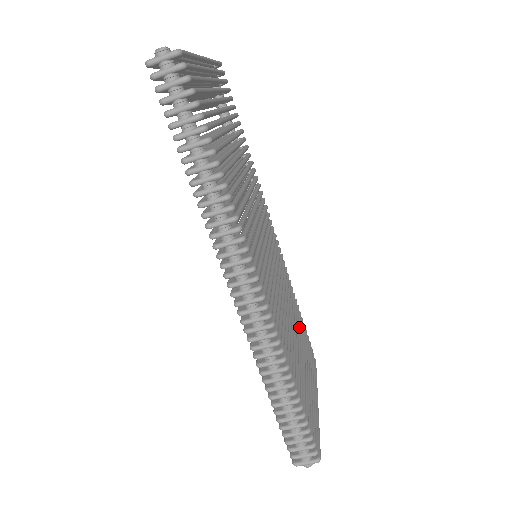
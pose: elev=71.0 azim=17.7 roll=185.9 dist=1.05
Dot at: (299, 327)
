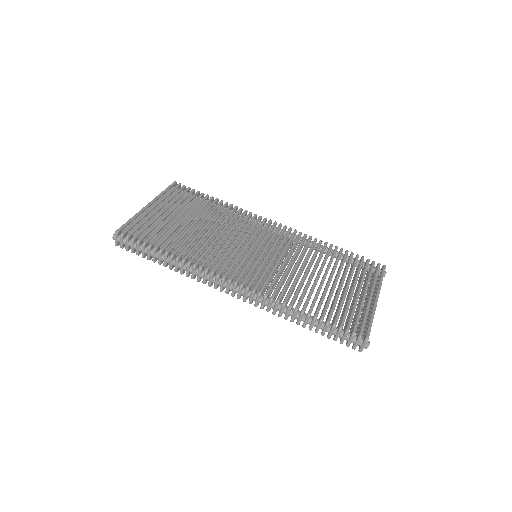
Dot at: (335, 262)
